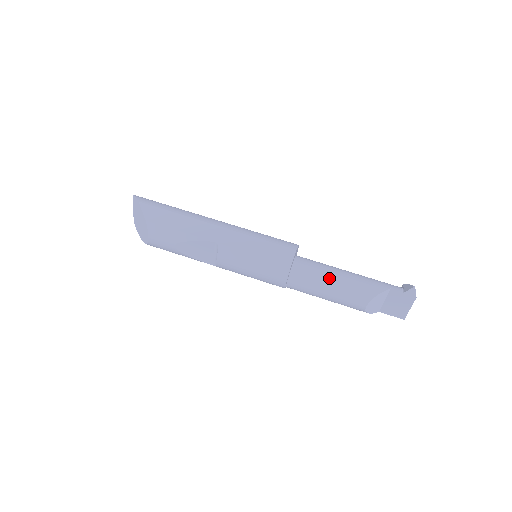
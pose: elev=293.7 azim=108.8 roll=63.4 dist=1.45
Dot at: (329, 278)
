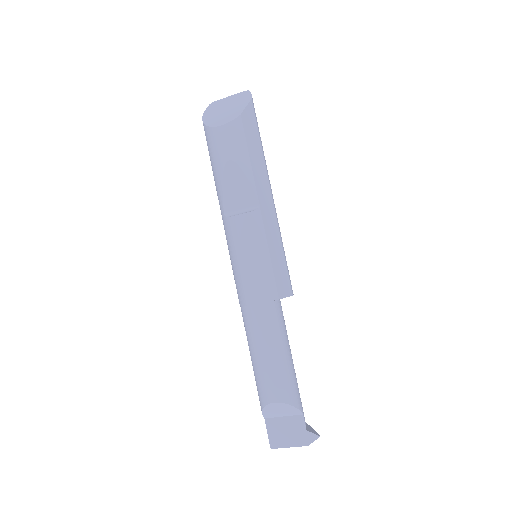
Dot at: (283, 346)
